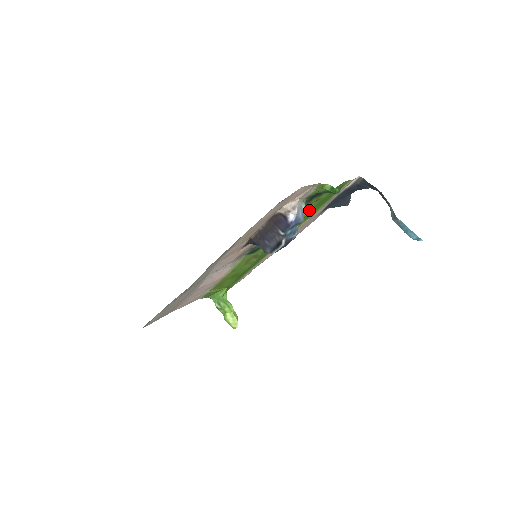
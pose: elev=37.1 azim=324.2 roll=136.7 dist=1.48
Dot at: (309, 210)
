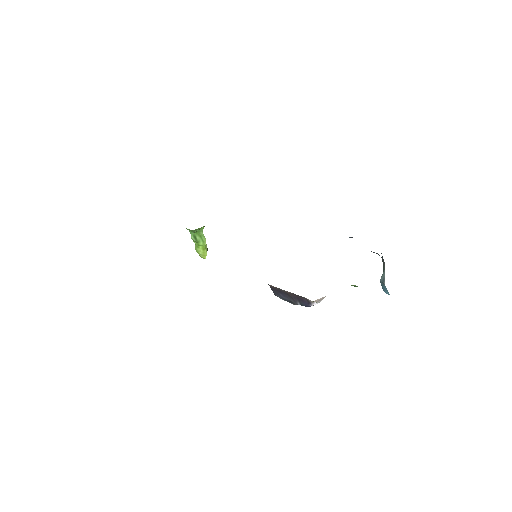
Dot at: occluded
